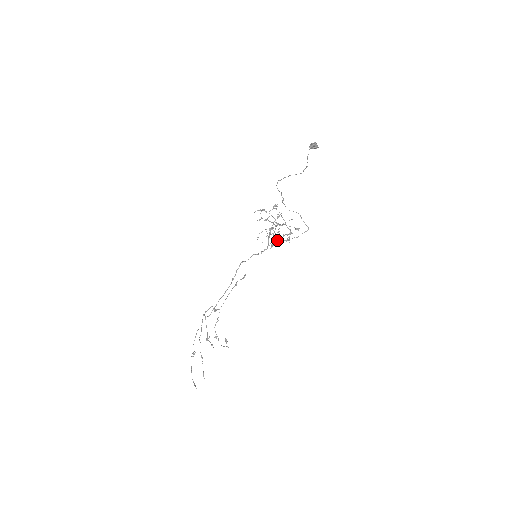
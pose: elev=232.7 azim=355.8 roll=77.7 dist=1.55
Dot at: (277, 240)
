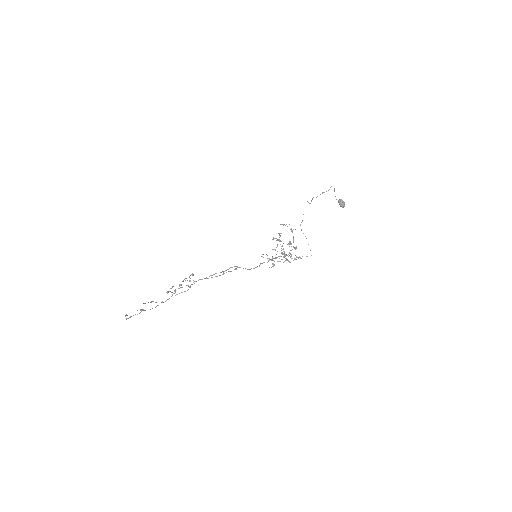
Dot at: (281, 250)
